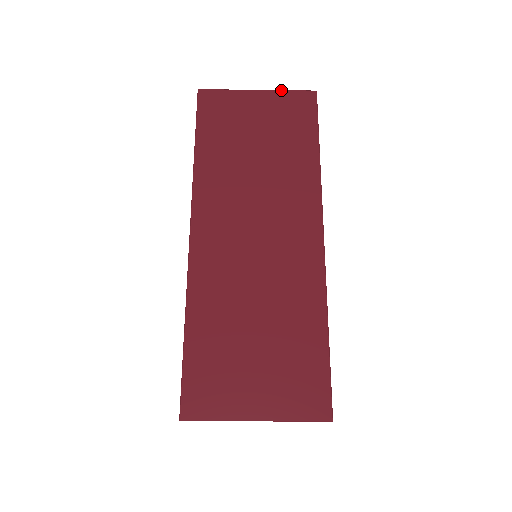
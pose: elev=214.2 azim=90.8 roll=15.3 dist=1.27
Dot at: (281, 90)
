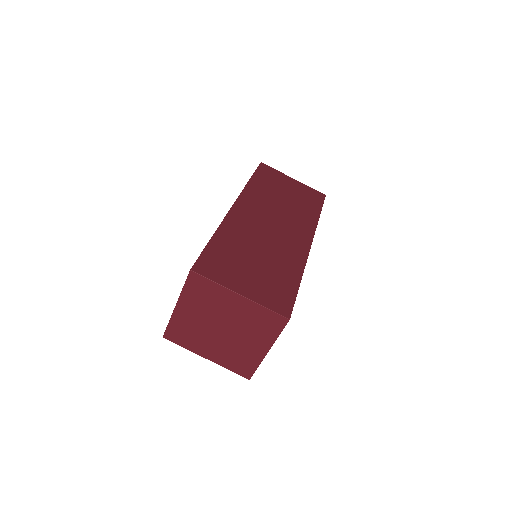
Dot at: occluded
